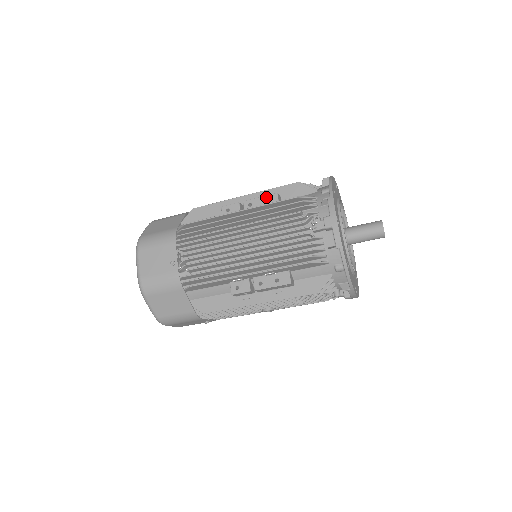
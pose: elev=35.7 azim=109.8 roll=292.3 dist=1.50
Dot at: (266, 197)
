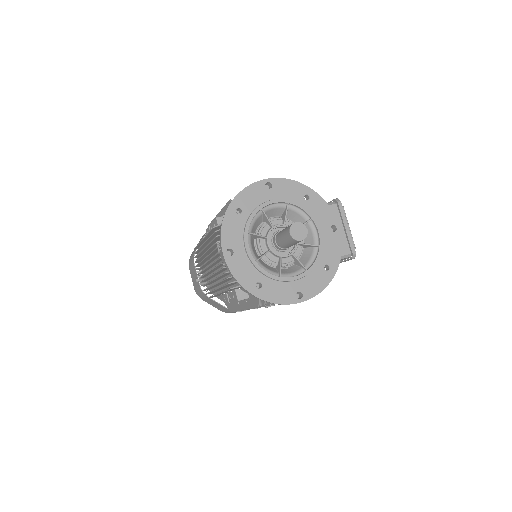
Dot at: (214, 222)
